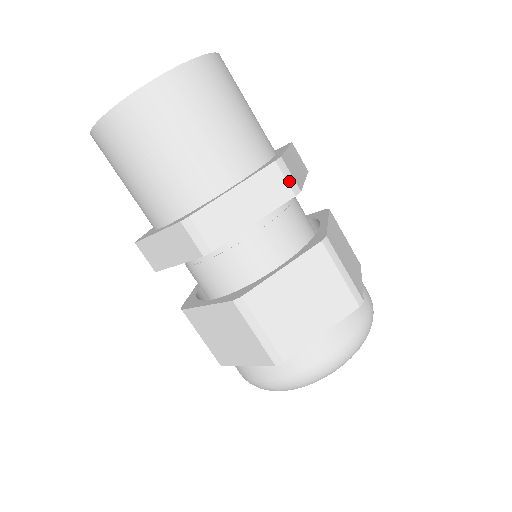
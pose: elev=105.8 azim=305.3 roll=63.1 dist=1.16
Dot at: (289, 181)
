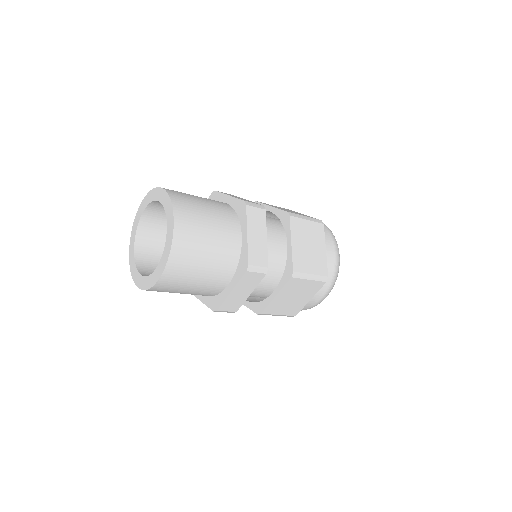
Dot at: (257, 207)
